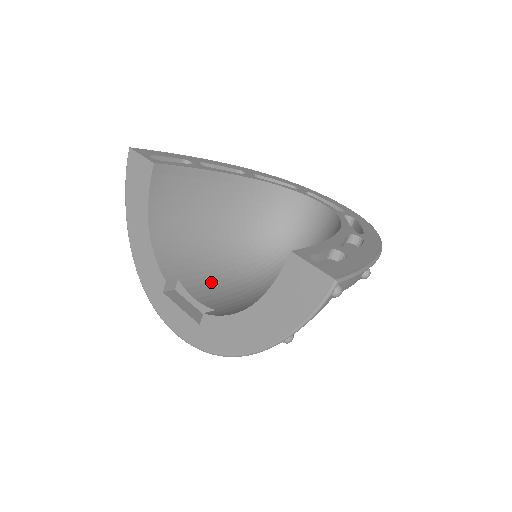
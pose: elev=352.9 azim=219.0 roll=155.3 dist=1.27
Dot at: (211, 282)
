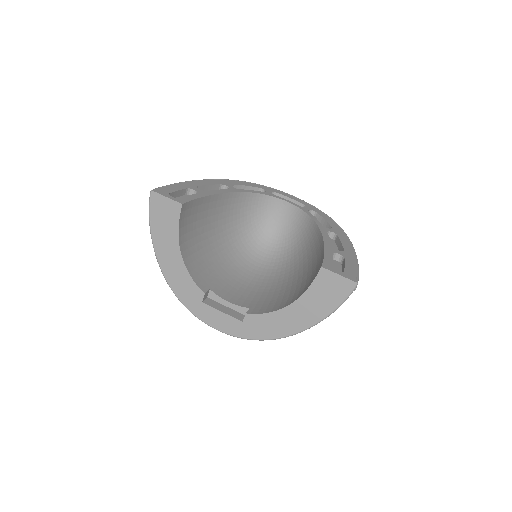
Dot at: (228, 283)
